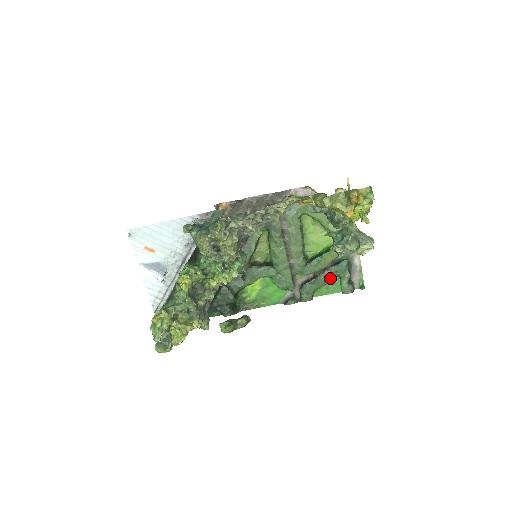
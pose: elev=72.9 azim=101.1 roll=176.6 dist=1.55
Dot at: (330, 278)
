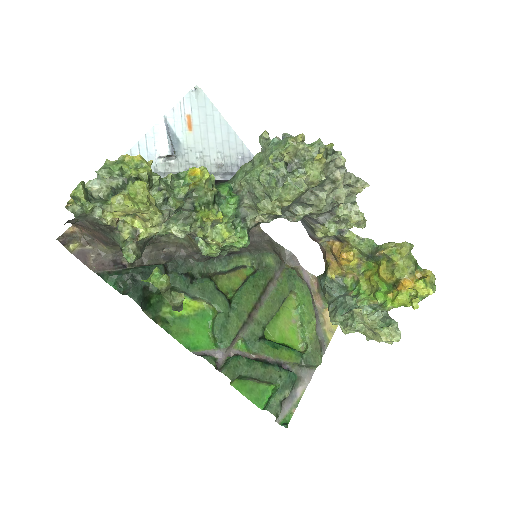
Dot at: (270, 377)
